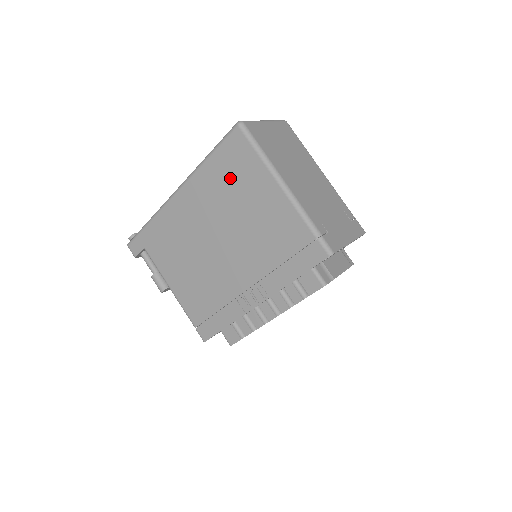
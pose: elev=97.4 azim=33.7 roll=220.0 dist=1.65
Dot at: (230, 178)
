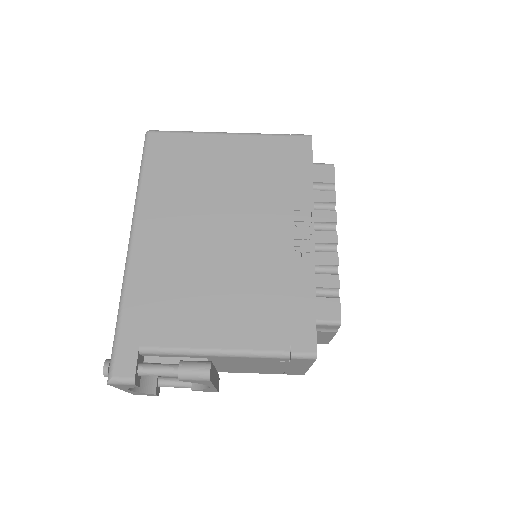
Dot at: (179, 170)
